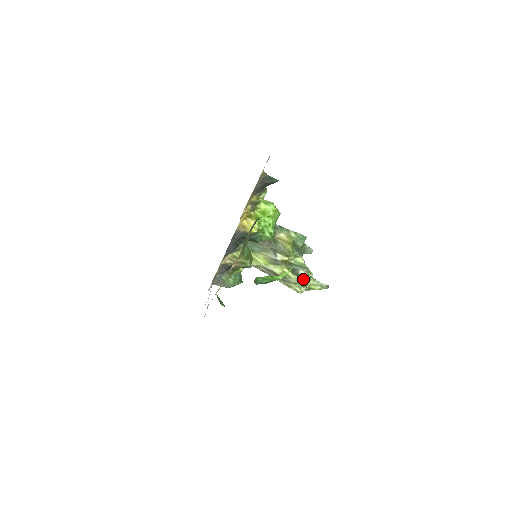
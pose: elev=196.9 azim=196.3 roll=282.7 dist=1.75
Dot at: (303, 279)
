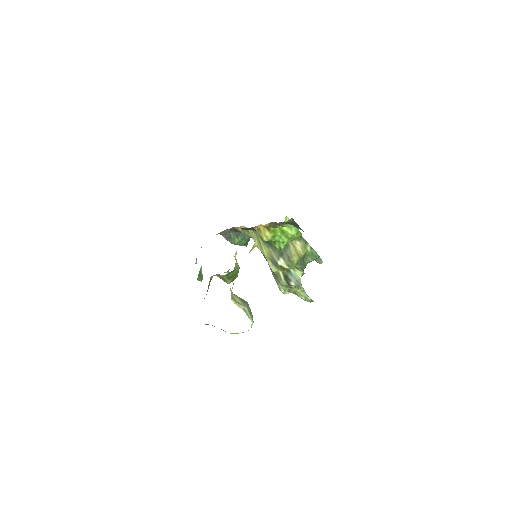
Dot at: (292, 286)
